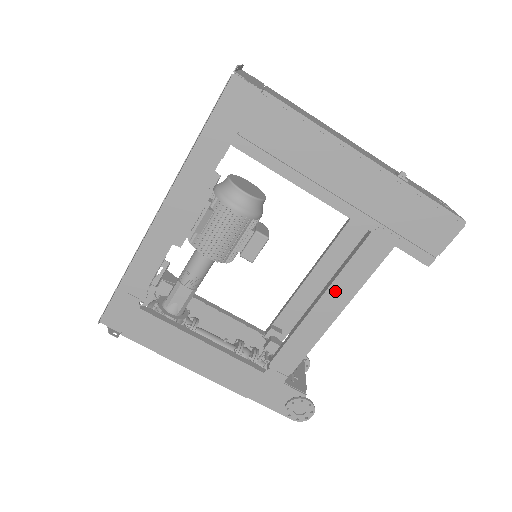
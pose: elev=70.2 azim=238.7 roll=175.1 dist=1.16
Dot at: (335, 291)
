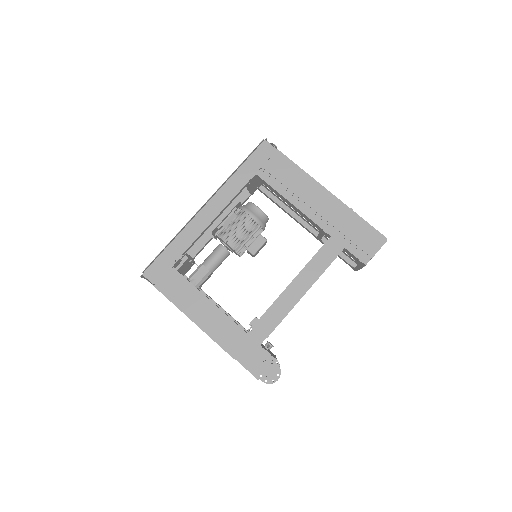
Dot at: (305, 274)
